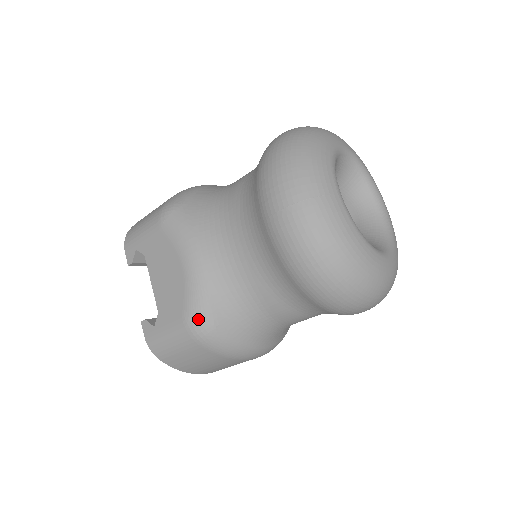
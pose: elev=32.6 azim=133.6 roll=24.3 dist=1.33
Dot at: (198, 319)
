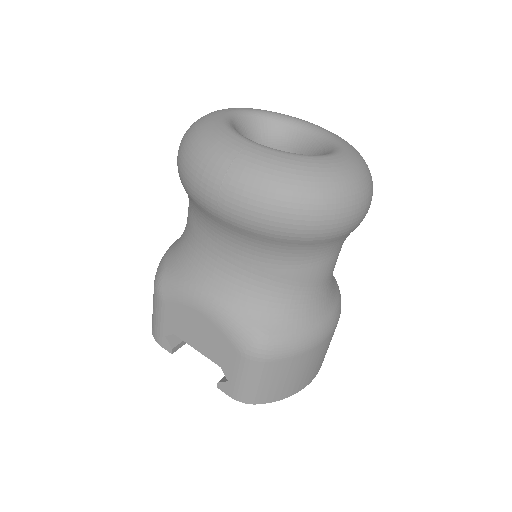
Dot at: (249, 342)
